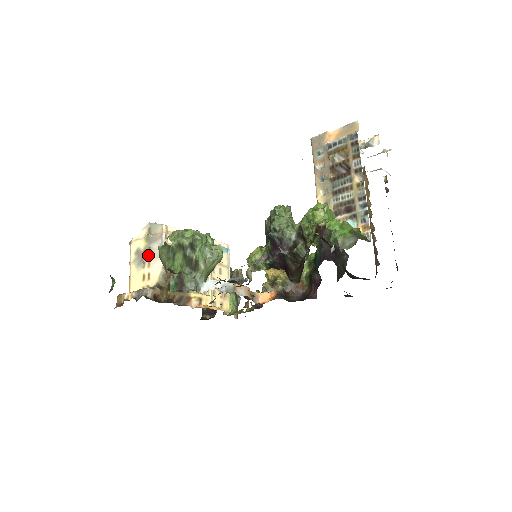
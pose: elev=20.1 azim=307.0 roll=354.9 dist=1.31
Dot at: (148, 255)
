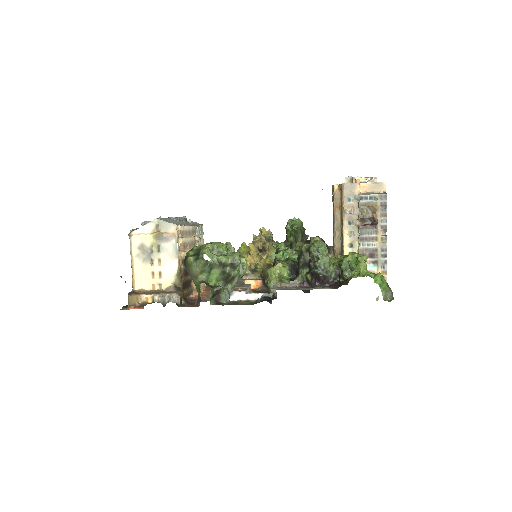
Dot at: (158, 253)
